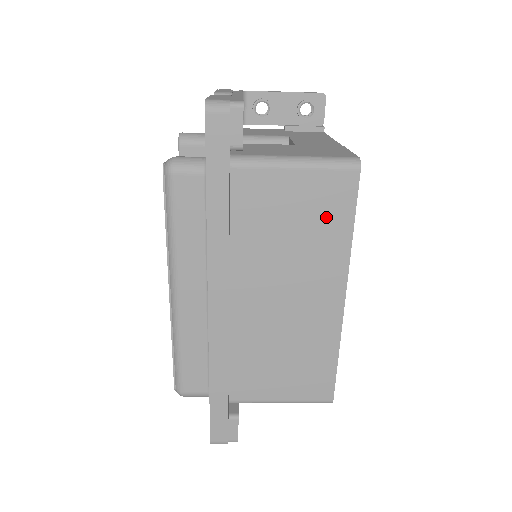
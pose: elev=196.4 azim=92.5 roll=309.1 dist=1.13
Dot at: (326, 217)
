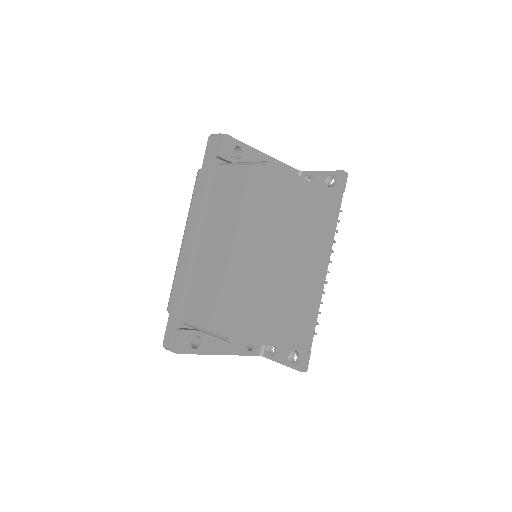
Dot at: (247, 194)
